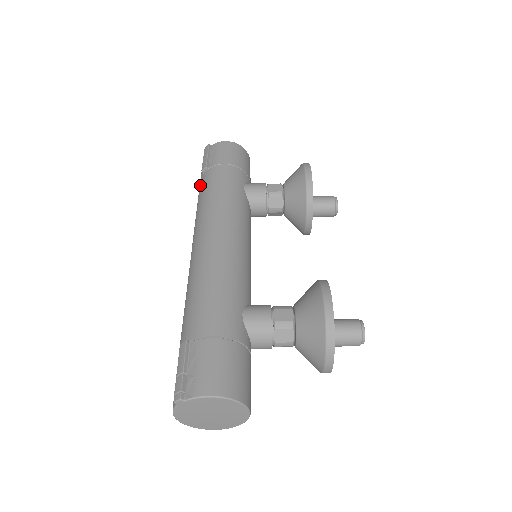
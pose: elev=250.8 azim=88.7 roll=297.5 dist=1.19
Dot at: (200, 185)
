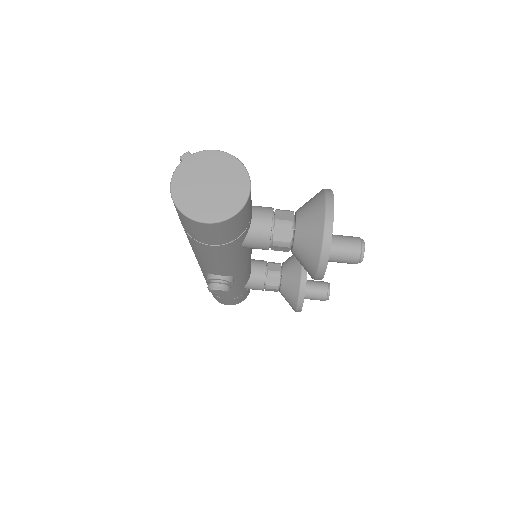
Dot at: occluded
